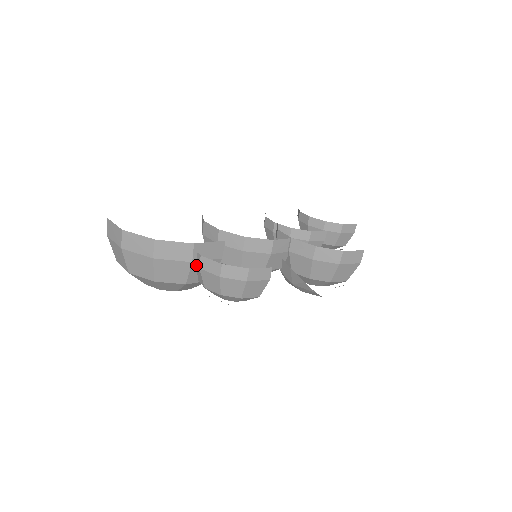
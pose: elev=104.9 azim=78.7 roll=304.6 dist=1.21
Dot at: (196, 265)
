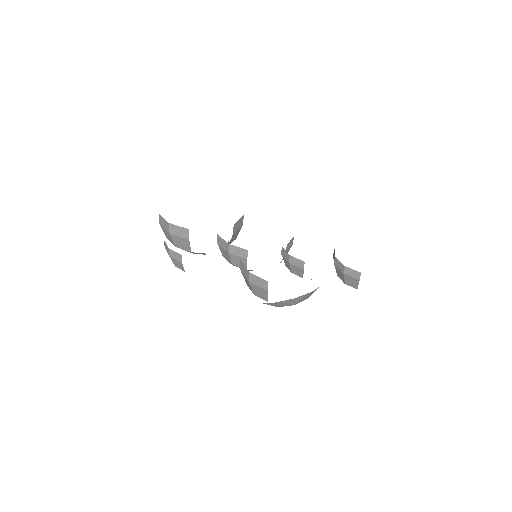
Dot at: (173, 237)
